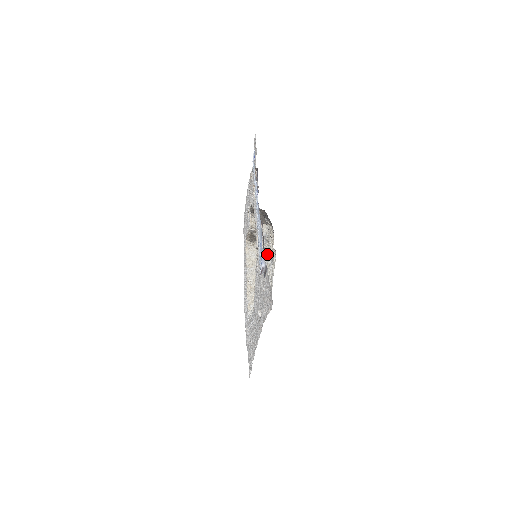
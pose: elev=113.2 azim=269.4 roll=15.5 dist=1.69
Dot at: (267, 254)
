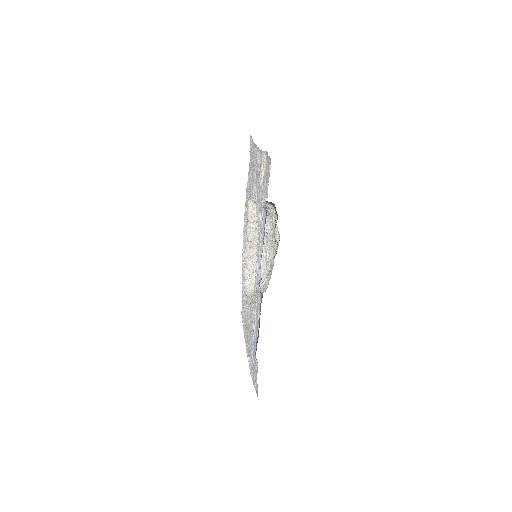
Dot at: (271, 221)
